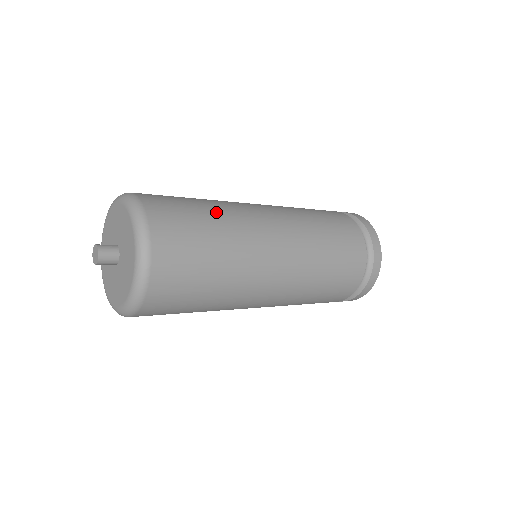
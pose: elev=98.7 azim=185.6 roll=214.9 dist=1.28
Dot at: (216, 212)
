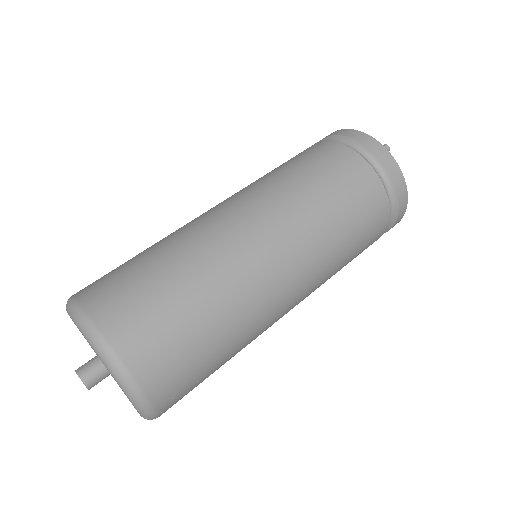
Dot at: (157, 247)
